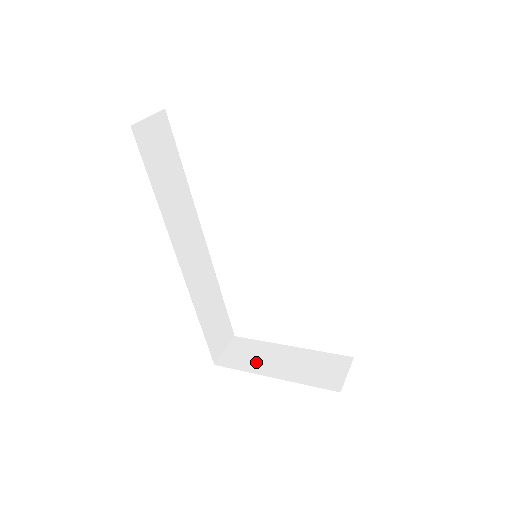
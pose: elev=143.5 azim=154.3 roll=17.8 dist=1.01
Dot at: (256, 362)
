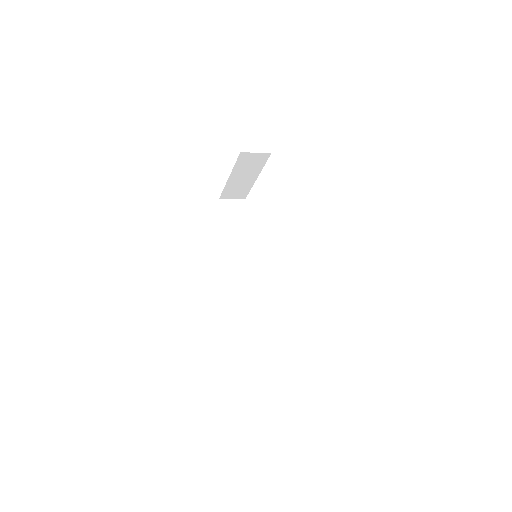
Dot at: occluded
